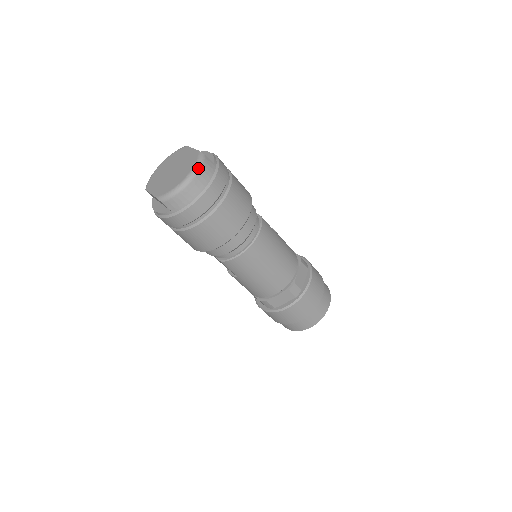
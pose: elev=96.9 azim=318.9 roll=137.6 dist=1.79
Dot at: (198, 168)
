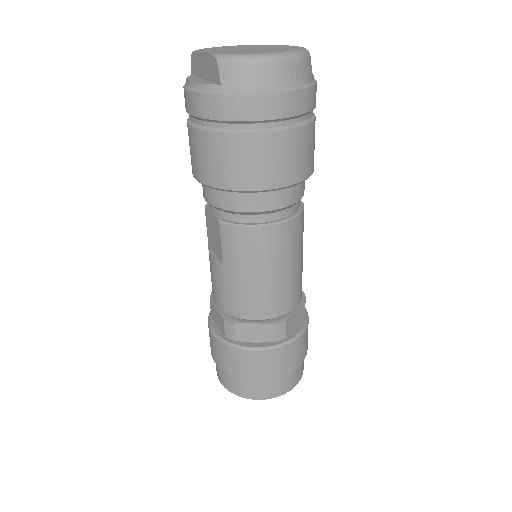
Dot at: (298, 55)
